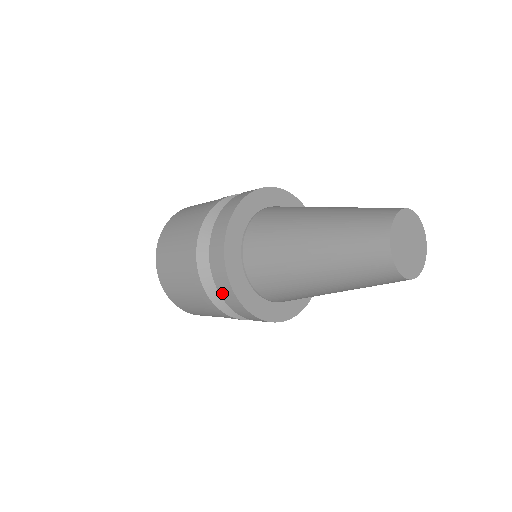
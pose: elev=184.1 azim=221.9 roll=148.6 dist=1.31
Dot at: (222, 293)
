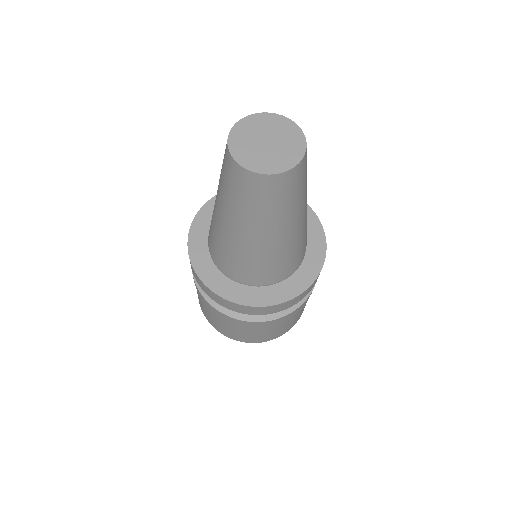
Dot at: occluded
